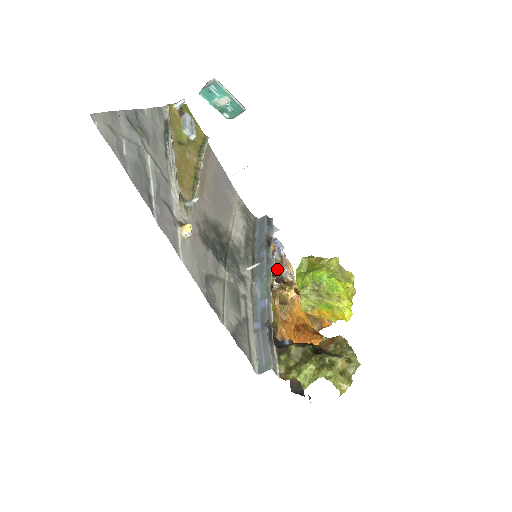
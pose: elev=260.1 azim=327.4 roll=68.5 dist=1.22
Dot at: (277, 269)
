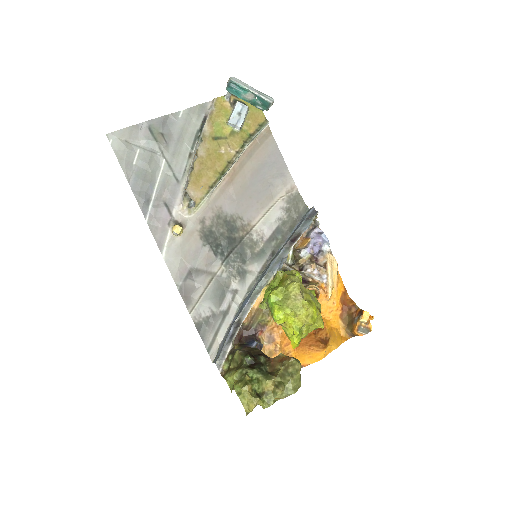
Dot at: (302, 267)
